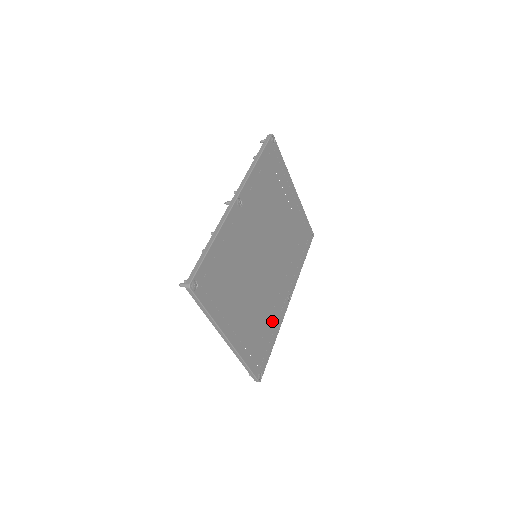
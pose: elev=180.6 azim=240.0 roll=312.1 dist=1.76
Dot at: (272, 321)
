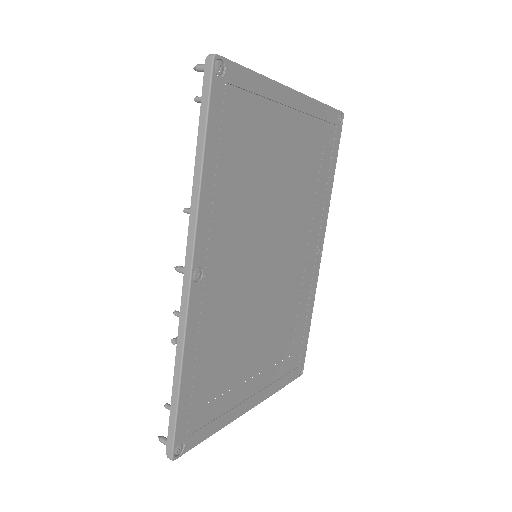
Dot at: (302, 309)
